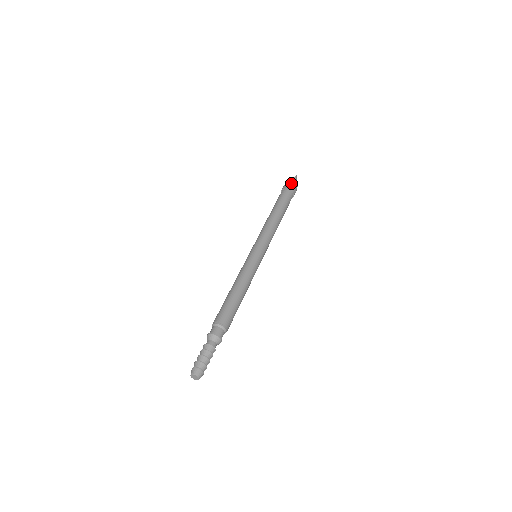
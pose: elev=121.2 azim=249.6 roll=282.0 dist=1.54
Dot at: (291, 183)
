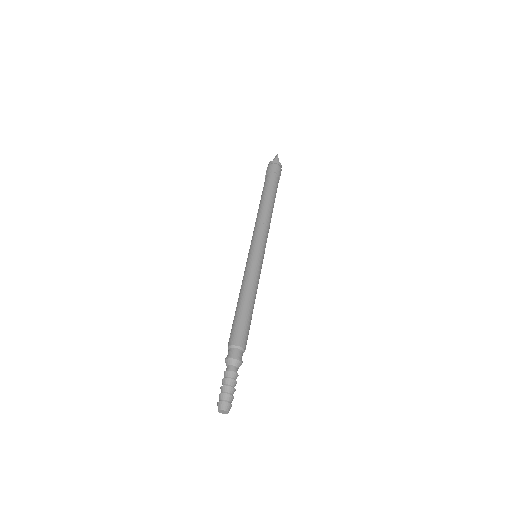
Dot at: (277, 165)
